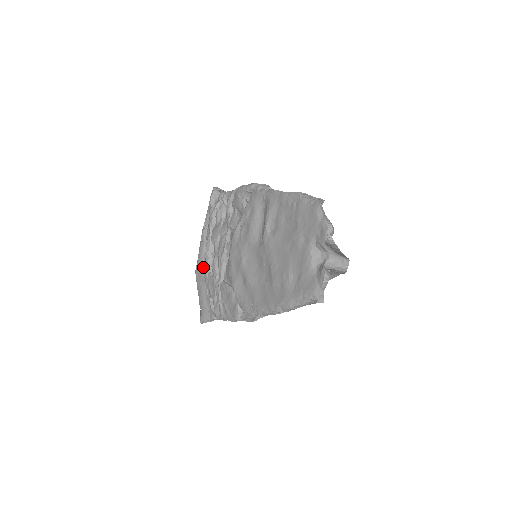
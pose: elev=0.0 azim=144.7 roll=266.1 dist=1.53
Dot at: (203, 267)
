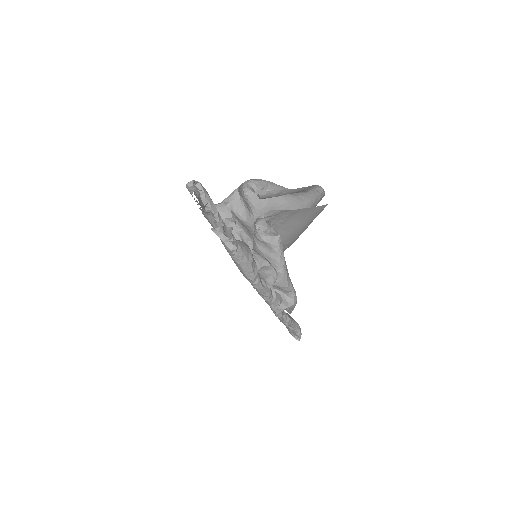
Dot at: occluded
